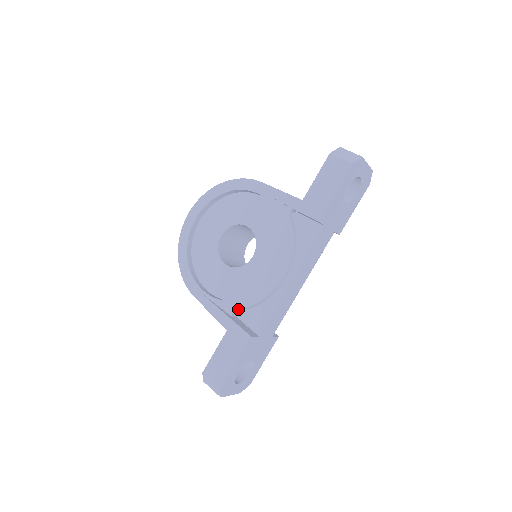
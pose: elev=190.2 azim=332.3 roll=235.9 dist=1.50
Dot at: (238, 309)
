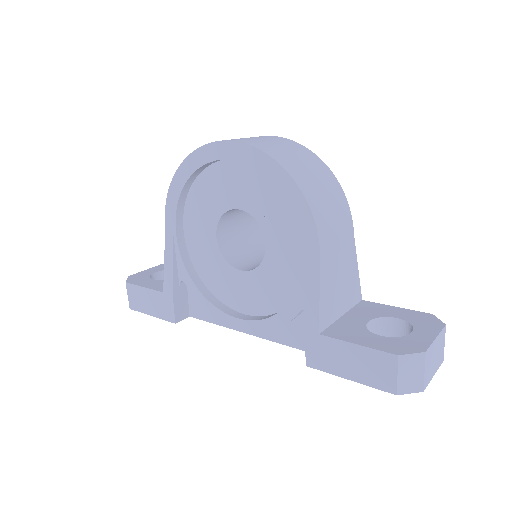
Dot at: (188, 288)
